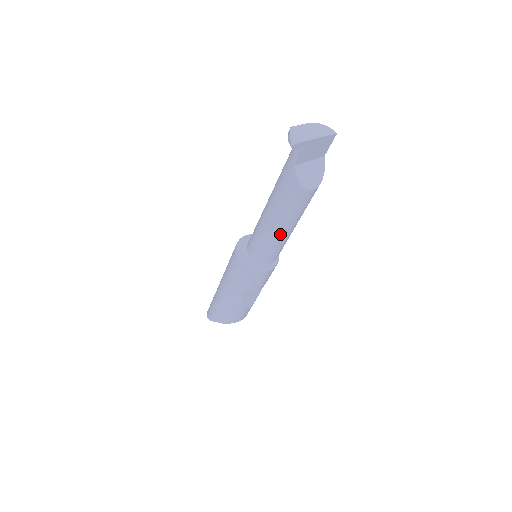
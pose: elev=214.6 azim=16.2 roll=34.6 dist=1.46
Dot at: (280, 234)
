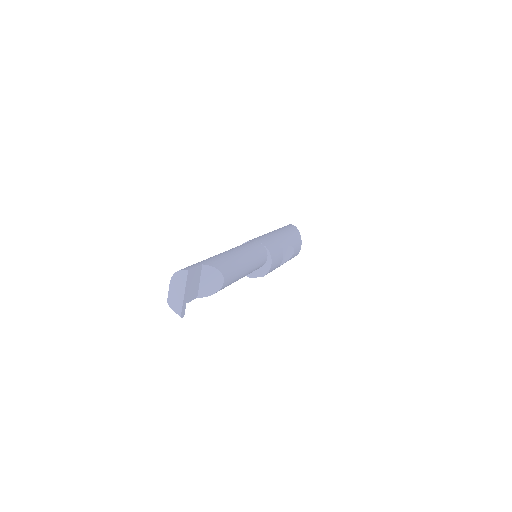
Dot at: occluded
